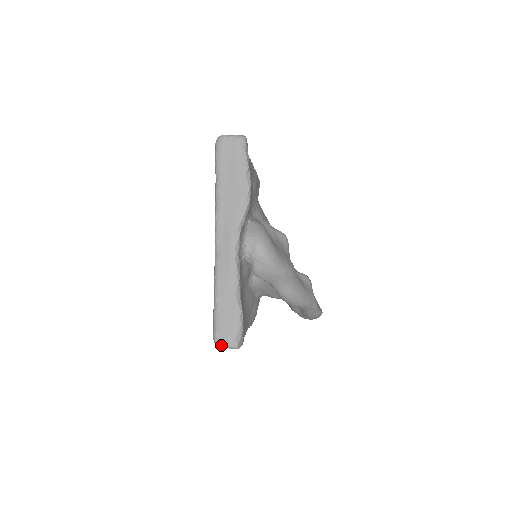
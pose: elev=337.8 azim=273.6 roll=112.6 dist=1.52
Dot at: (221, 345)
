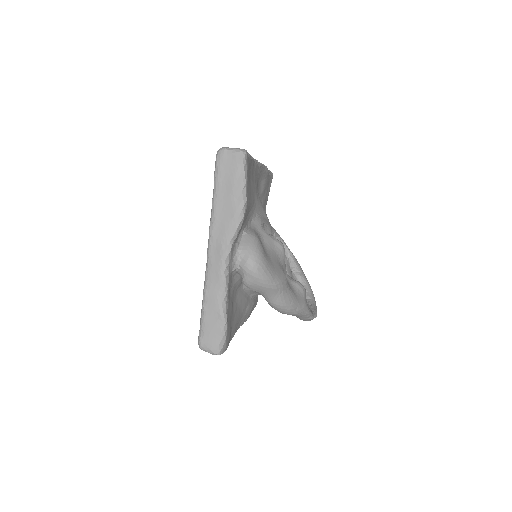
Dot at: (205, 350)
